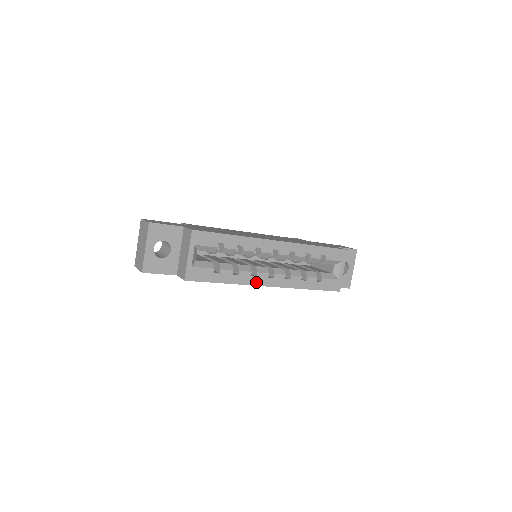
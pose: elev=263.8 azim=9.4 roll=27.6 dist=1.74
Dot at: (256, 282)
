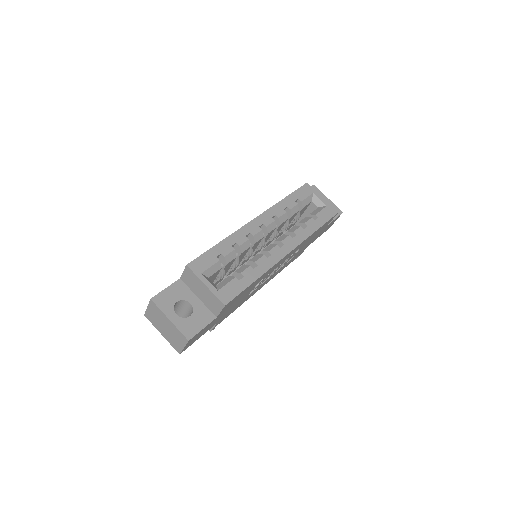
Dot at: (276, 259)
